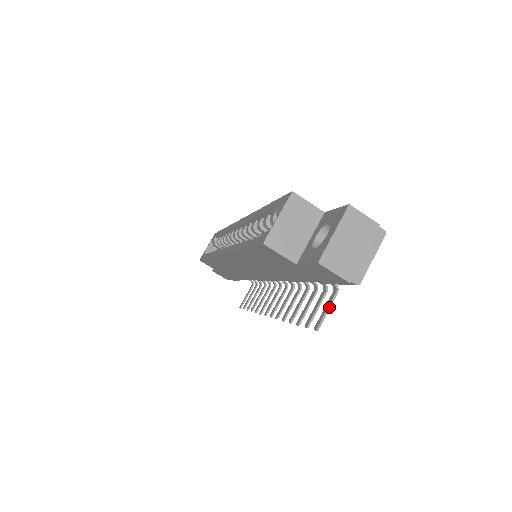
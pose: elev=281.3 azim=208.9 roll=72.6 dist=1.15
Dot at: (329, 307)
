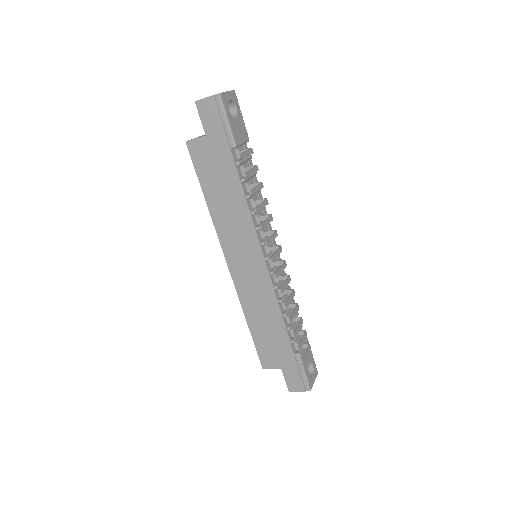
Dot at: (246, 151)
